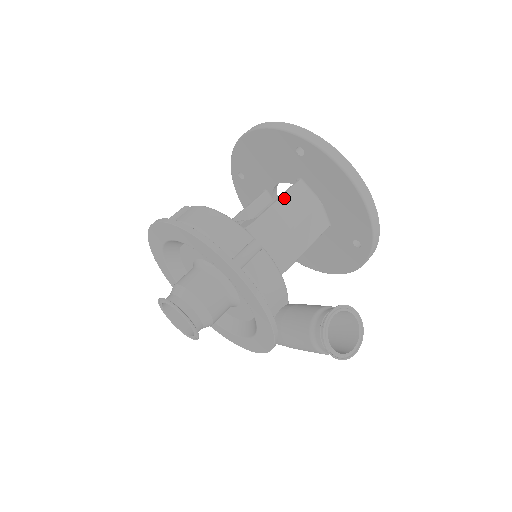
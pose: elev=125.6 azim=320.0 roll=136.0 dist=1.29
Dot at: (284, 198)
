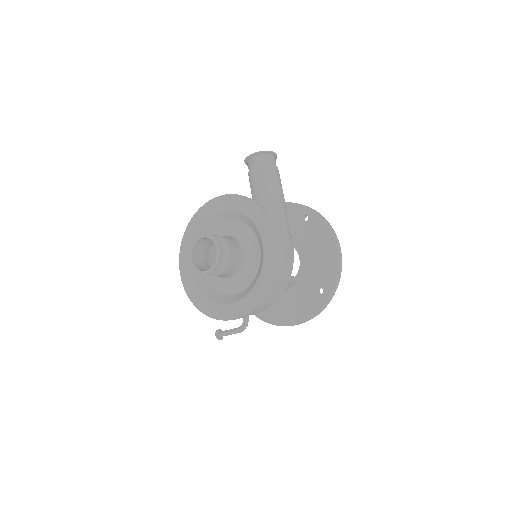
Dot at: occluded
